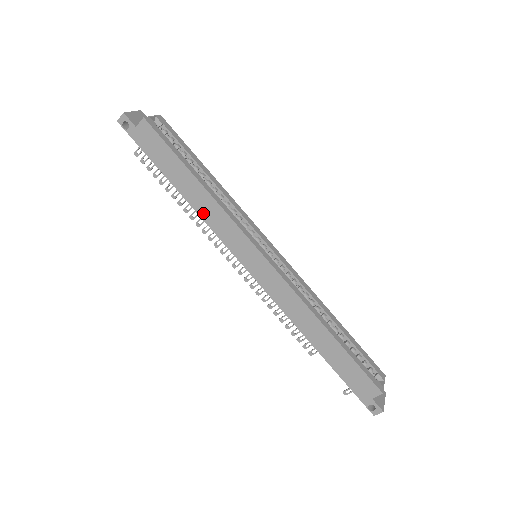
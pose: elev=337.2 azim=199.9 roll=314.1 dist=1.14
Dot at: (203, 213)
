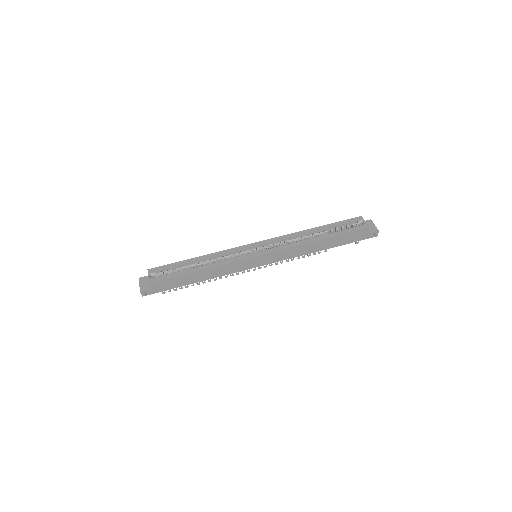
Dot at: (218, 275)
